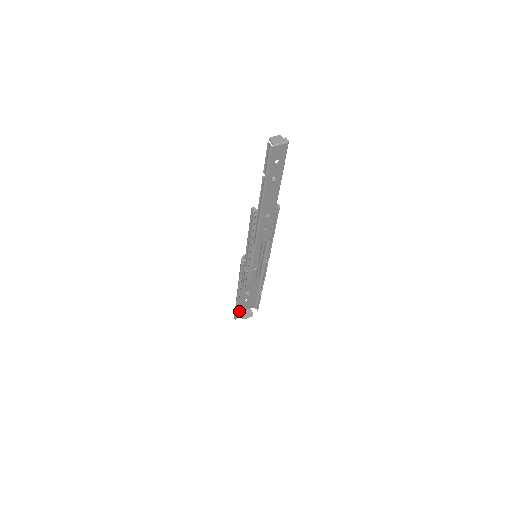
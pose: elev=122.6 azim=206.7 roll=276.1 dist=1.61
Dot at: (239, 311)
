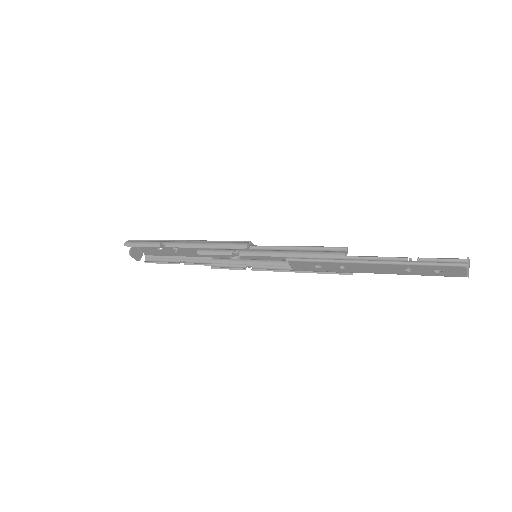
Dot at: occluded
